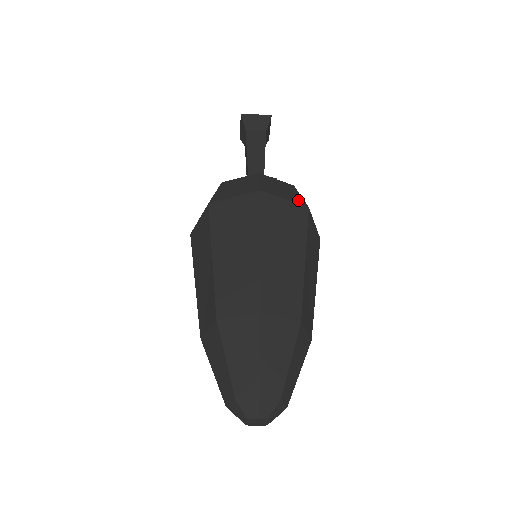
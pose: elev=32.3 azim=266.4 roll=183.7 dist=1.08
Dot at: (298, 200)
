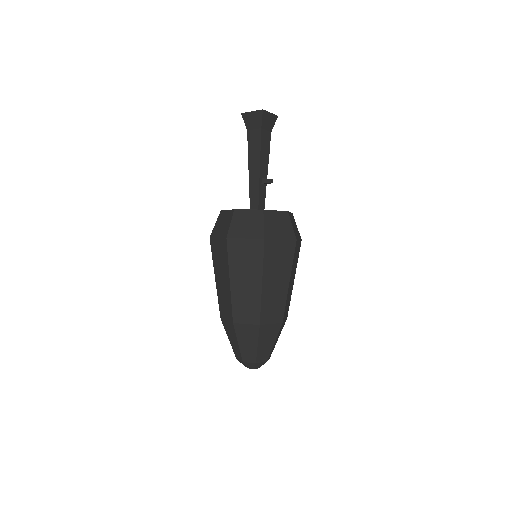
Dot at: (258, 233)
